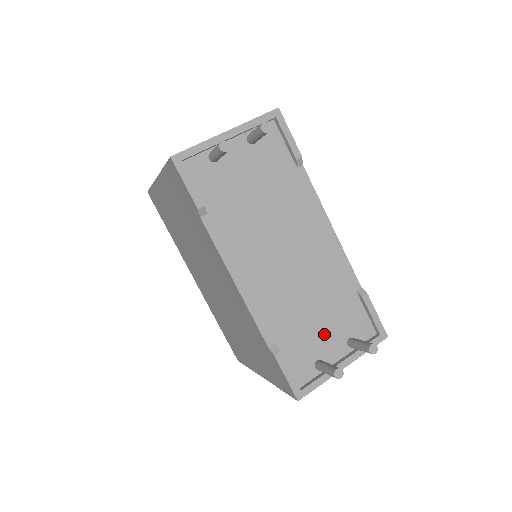
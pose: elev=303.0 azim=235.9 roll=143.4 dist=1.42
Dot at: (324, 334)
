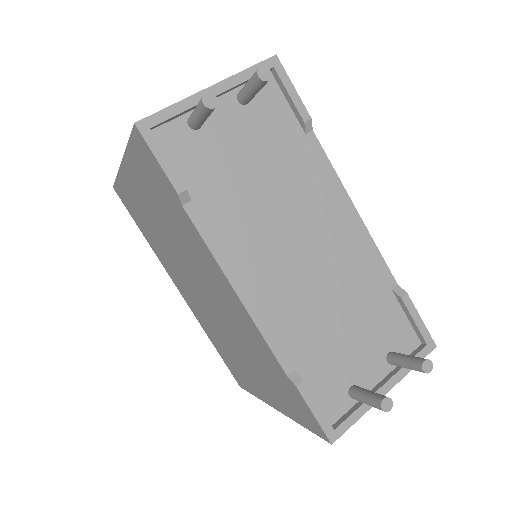
Dot at: (357, 350)
